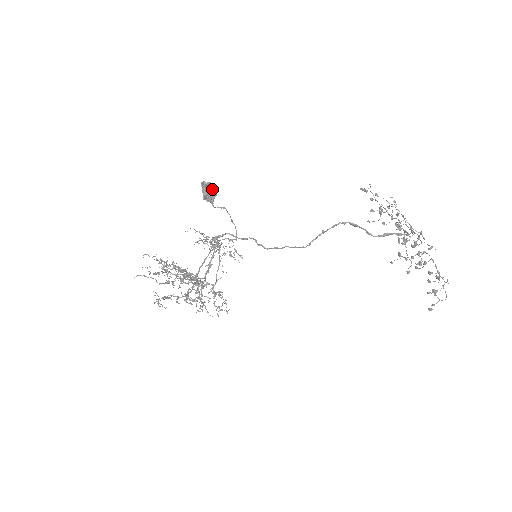
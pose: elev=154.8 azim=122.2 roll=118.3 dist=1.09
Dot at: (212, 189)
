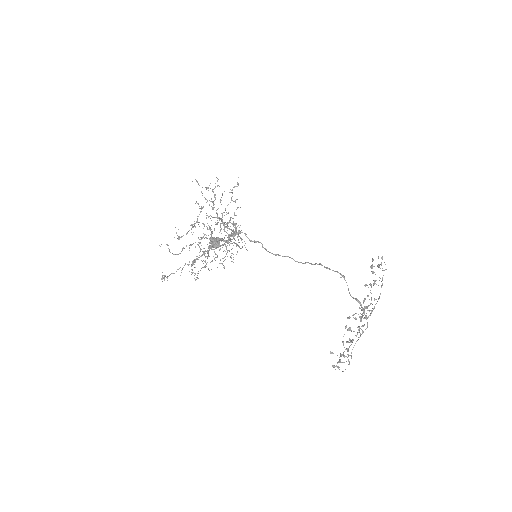
Dot at: (218, 243)
